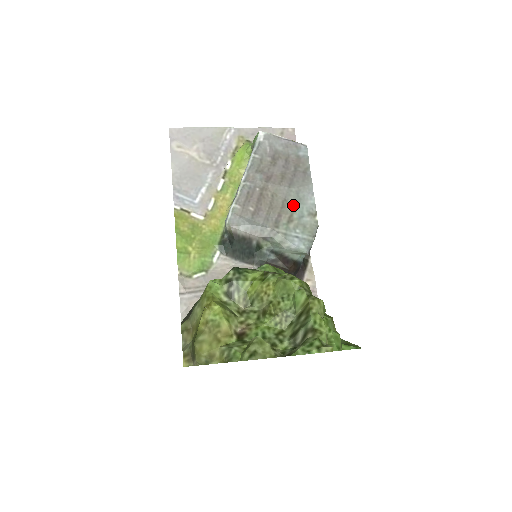
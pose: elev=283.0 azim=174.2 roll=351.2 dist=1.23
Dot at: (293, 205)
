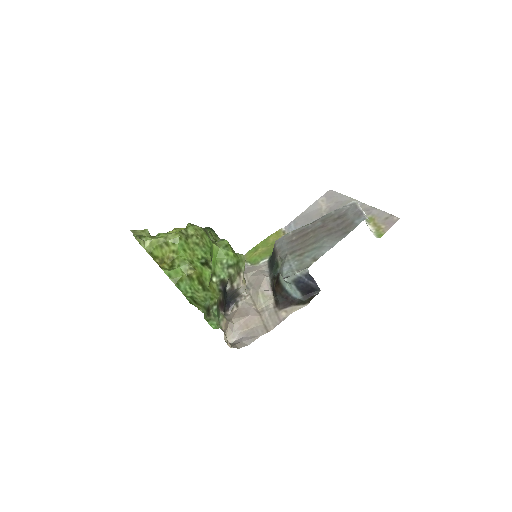
Dot at: (313, 248)
